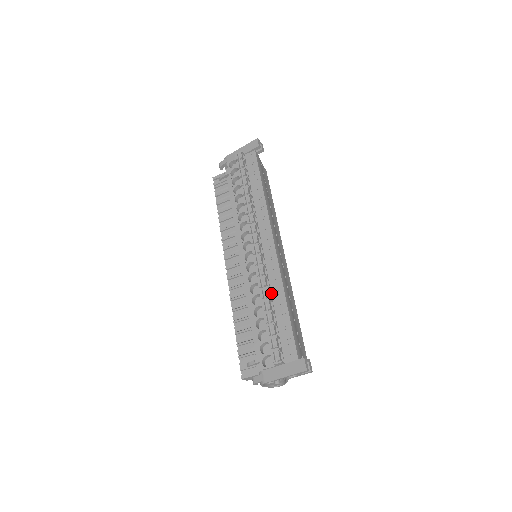
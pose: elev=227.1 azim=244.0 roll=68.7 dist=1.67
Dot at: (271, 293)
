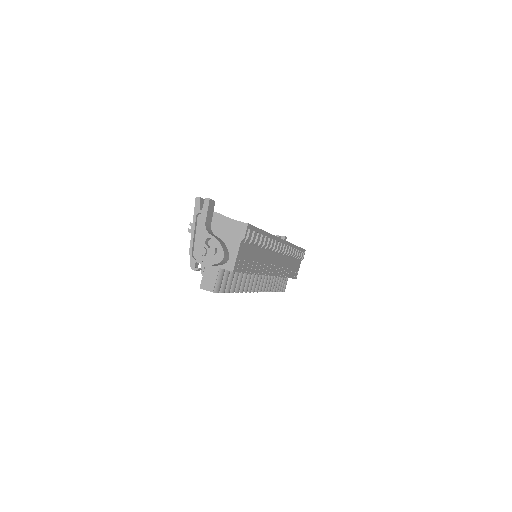
Dot at: occluded
